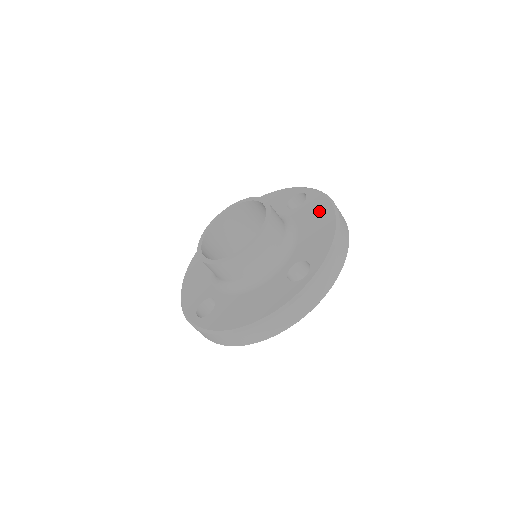
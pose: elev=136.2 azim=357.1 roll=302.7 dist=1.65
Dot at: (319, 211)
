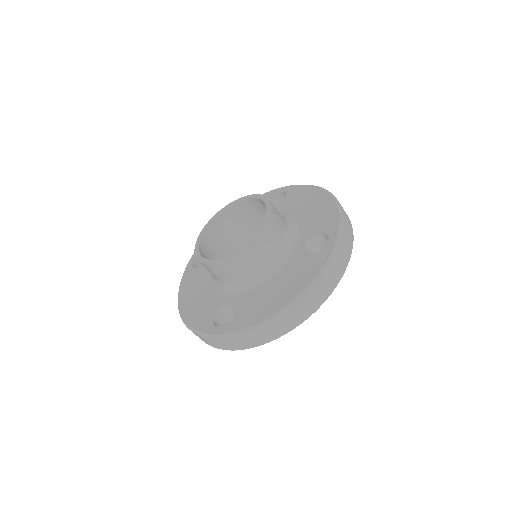
Dot at: (296, 282)
